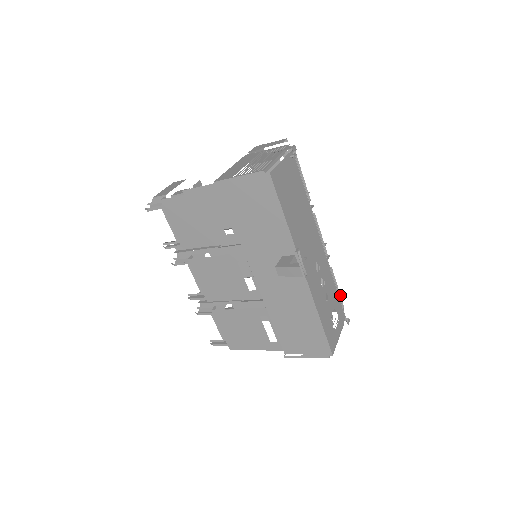
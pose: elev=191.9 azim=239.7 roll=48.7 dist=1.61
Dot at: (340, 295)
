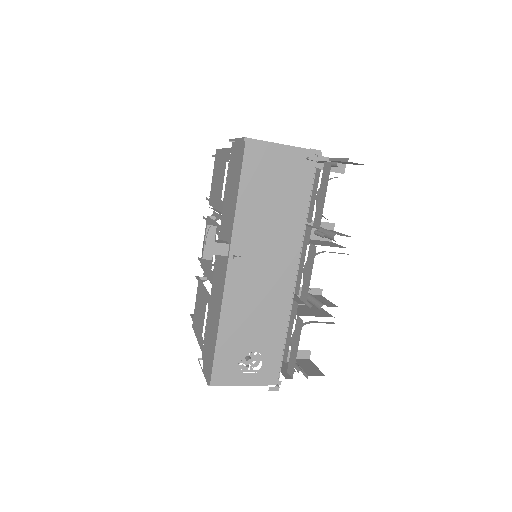
Dot at: occluded
